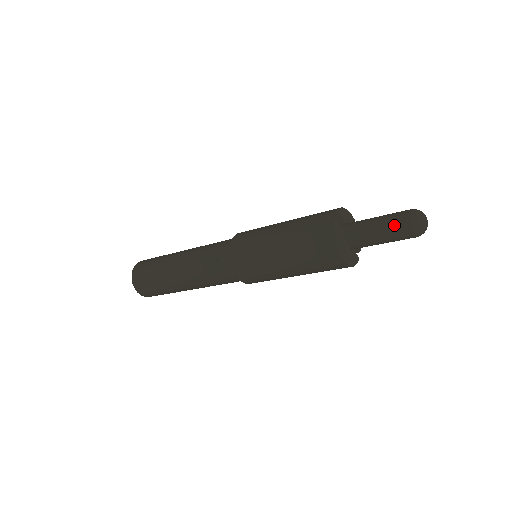
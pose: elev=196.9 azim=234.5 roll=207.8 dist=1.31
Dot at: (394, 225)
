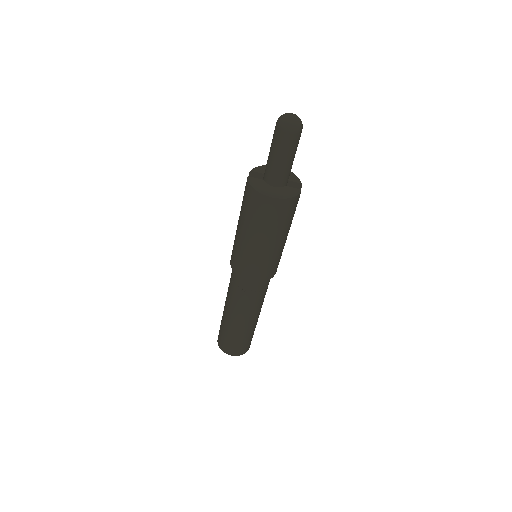
Dot at: (275, 140)
